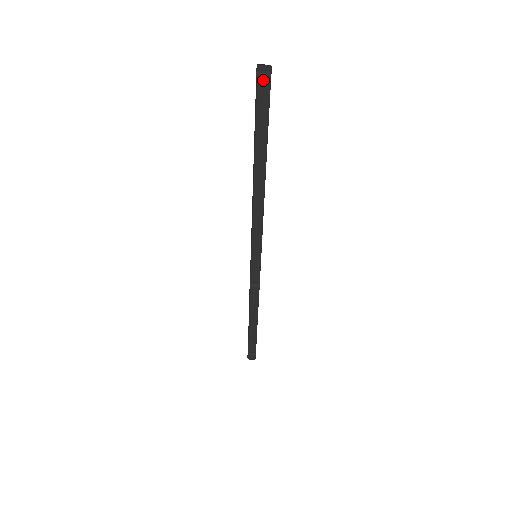
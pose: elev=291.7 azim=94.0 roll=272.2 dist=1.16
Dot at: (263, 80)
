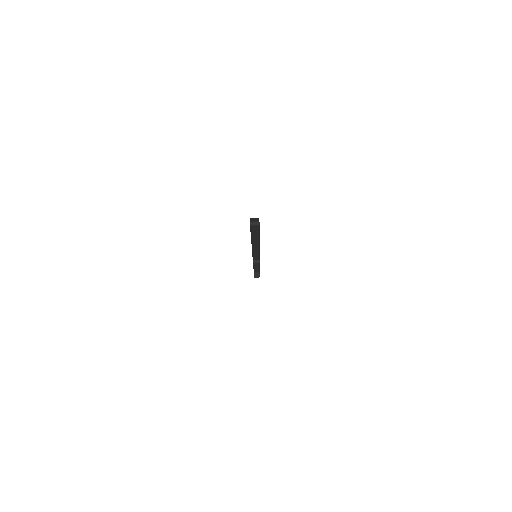
Dot at: (254, 220)
